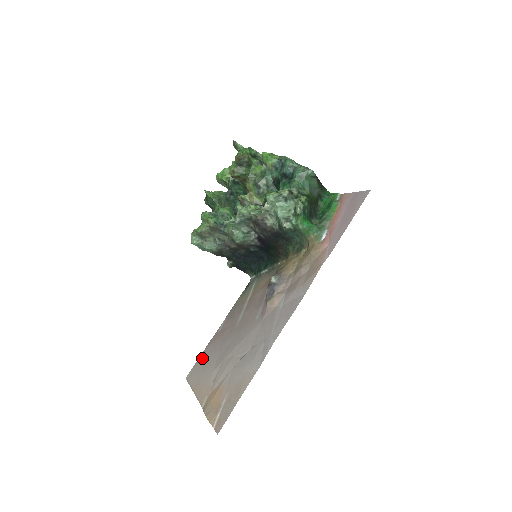
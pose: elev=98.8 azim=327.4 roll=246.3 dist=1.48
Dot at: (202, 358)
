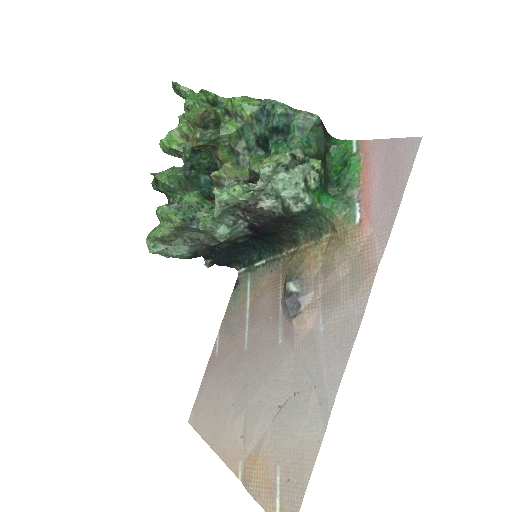
Dot at: (204, 394)
